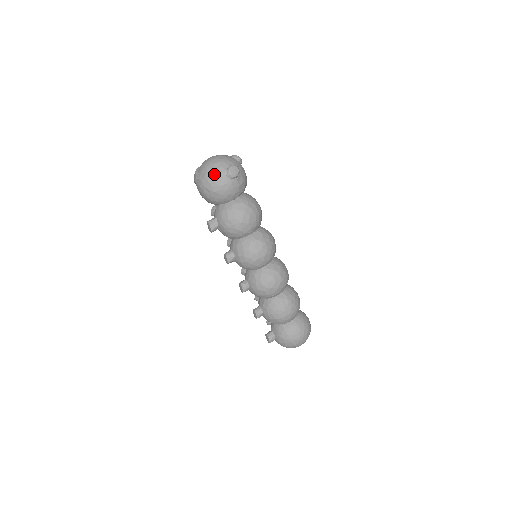
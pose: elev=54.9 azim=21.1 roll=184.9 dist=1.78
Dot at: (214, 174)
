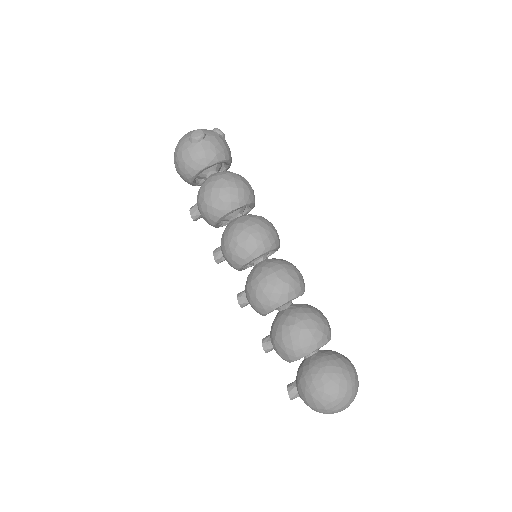
Dot at: (180, 142)
